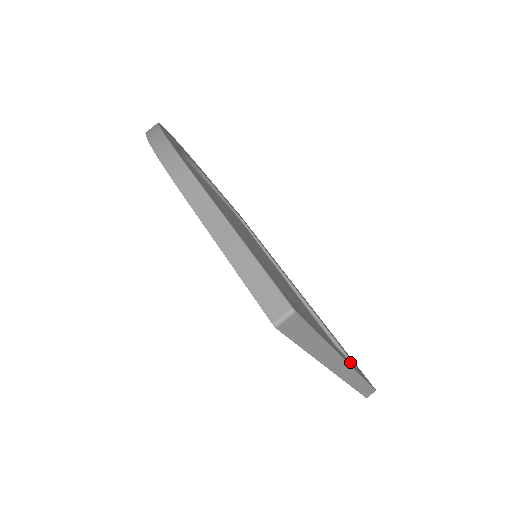
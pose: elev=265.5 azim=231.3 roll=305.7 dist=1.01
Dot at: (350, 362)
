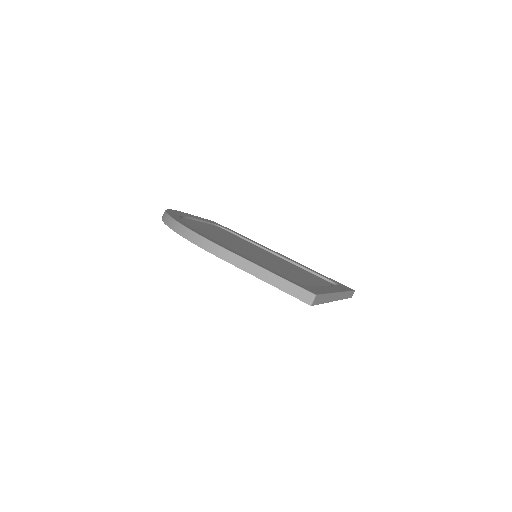
Dot at: (336, 287)
